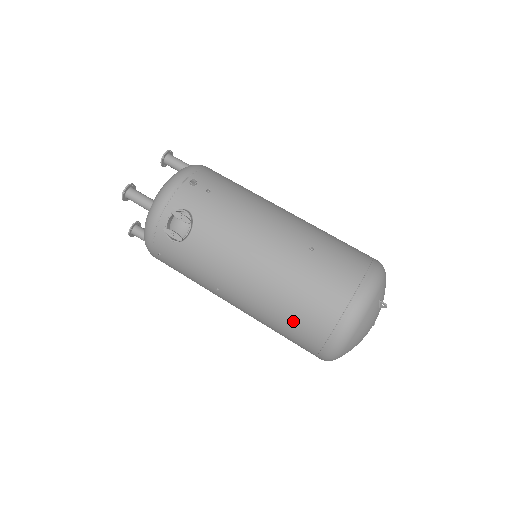
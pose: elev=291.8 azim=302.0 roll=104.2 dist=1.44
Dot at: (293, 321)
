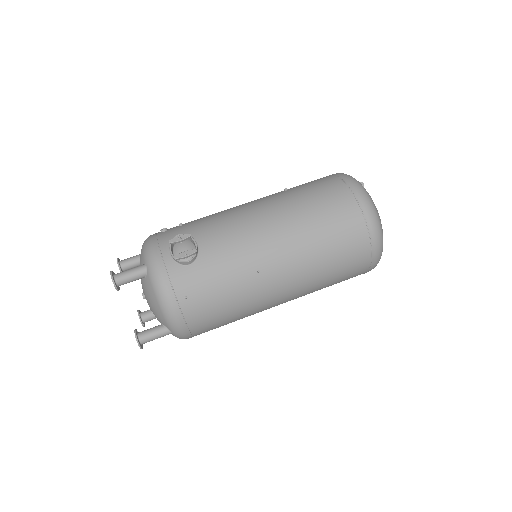
Dot at: (330, 225)
